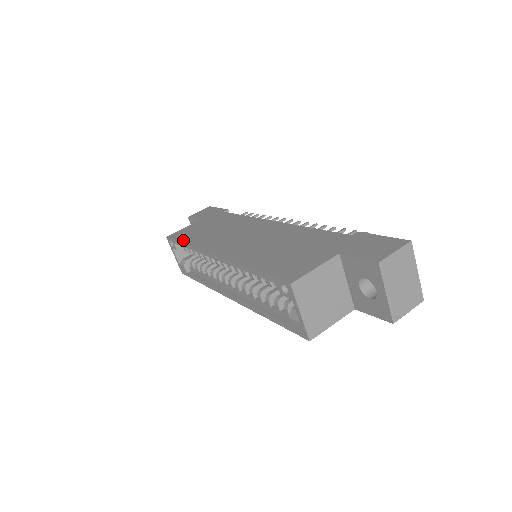
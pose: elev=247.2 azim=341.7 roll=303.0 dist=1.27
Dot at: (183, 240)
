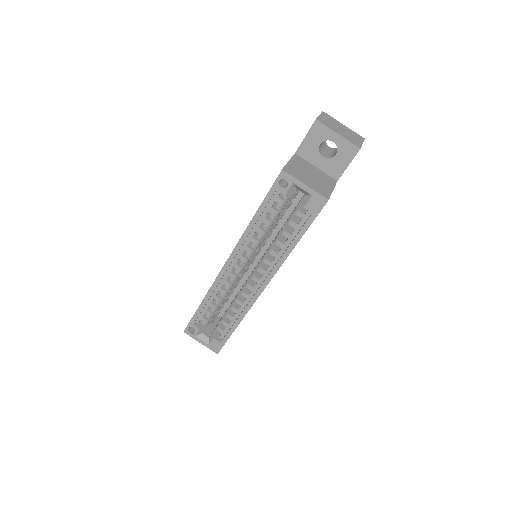
Dot at: (198, 308)
